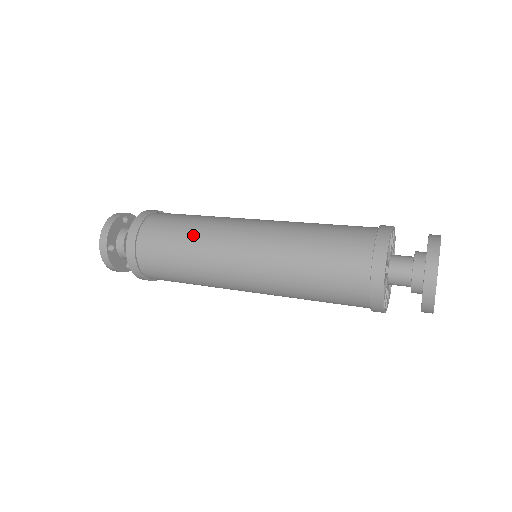
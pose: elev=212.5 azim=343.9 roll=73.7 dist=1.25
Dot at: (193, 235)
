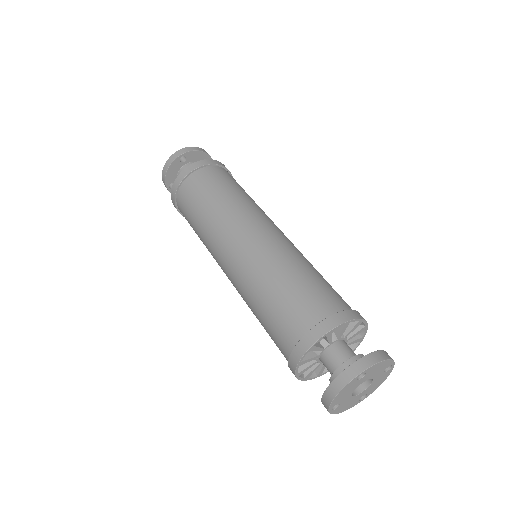
Dot at: (242, 197)
